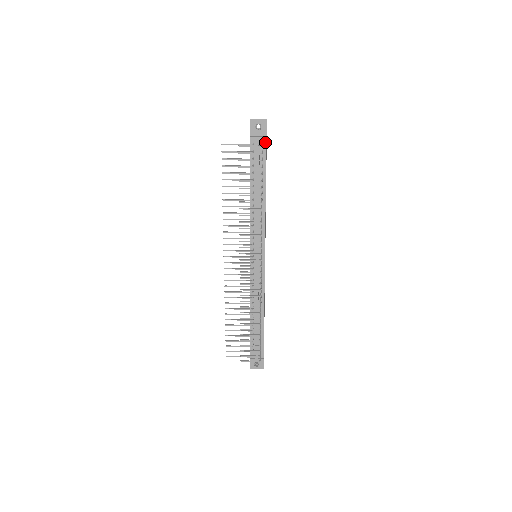
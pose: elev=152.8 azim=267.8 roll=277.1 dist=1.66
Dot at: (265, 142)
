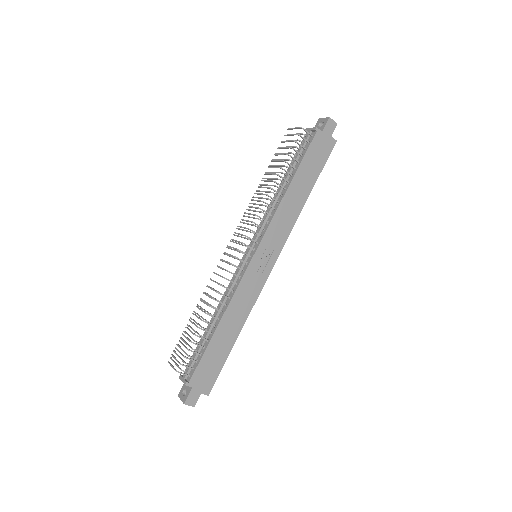
Dot at: (315, 134)
